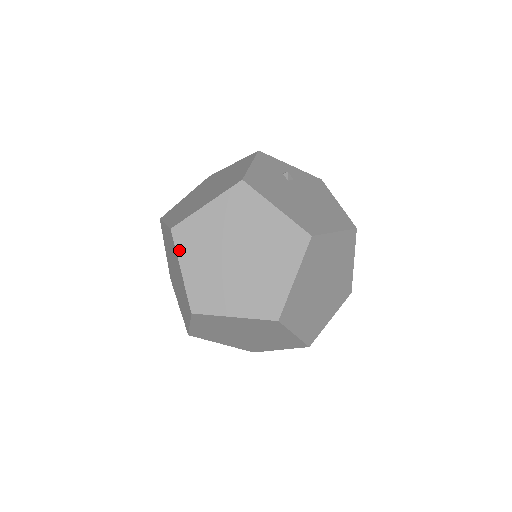
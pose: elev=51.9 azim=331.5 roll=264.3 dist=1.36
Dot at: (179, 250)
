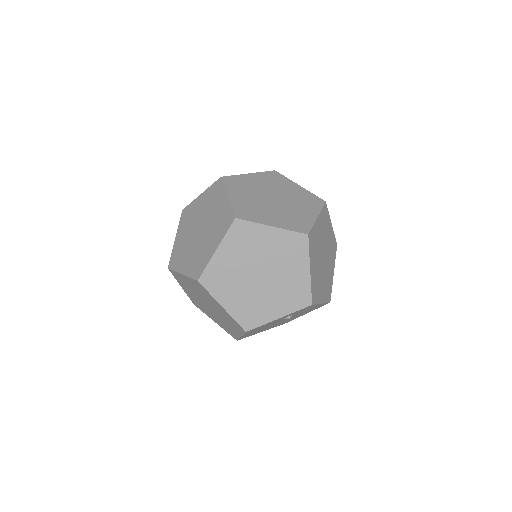
Dot at: (176, 269)
